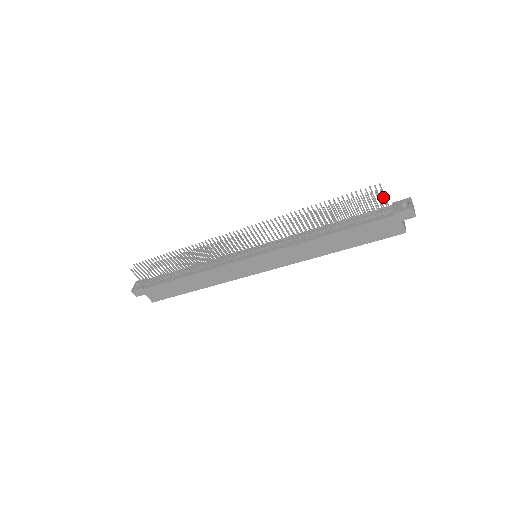
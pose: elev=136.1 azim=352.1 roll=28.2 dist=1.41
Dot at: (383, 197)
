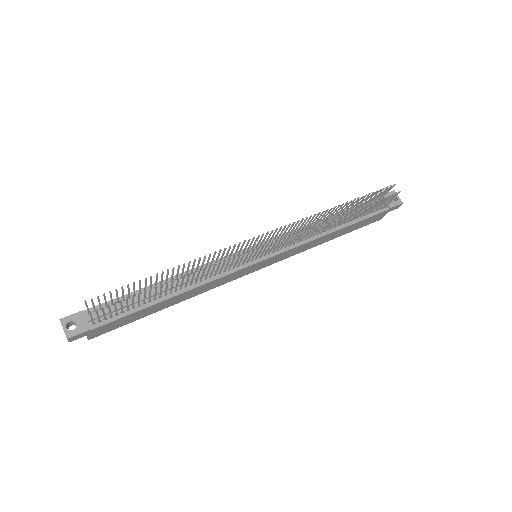
Dot at: occluded
